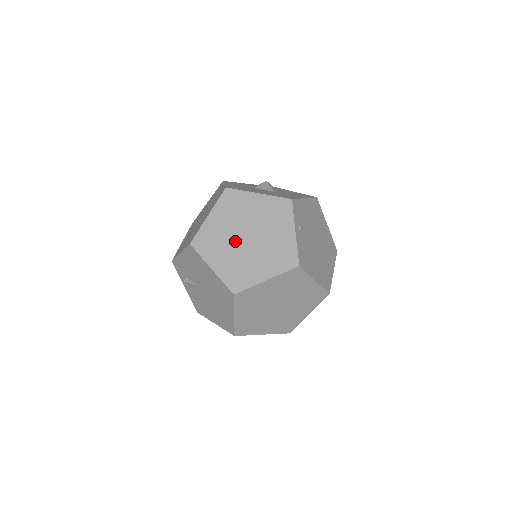
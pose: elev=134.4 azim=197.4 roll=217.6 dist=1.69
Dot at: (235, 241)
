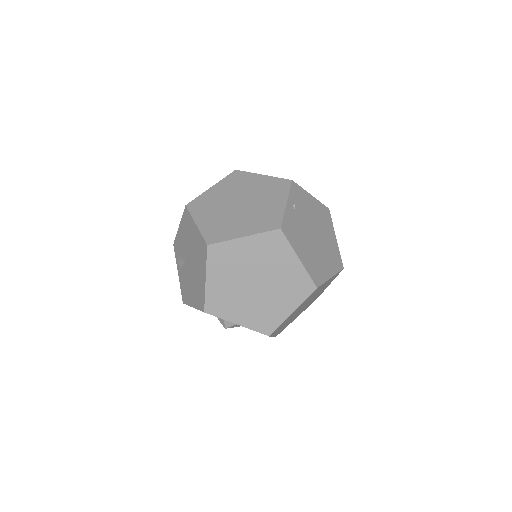
Dot at: (227, 206)
